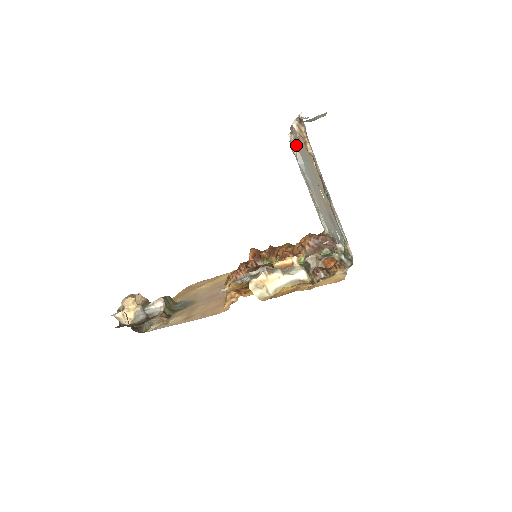
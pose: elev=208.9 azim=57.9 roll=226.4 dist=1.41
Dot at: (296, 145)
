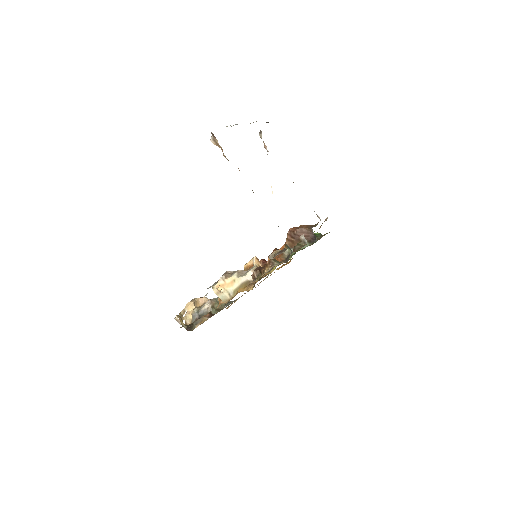
Dot at: occluded
